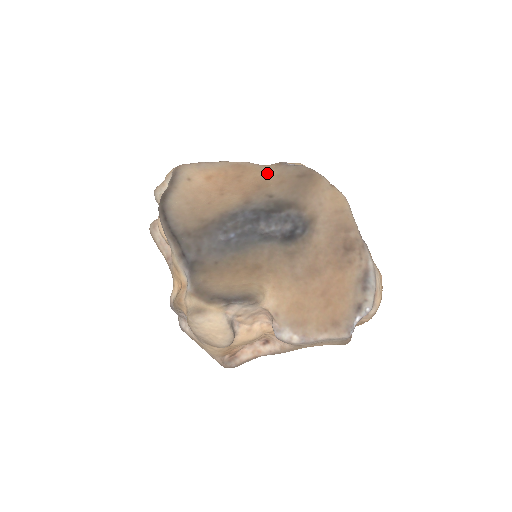
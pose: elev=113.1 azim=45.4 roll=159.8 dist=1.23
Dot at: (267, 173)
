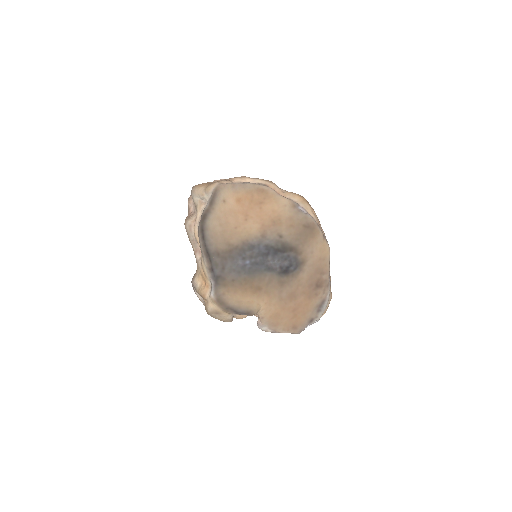
Dot at: (283, 210)
